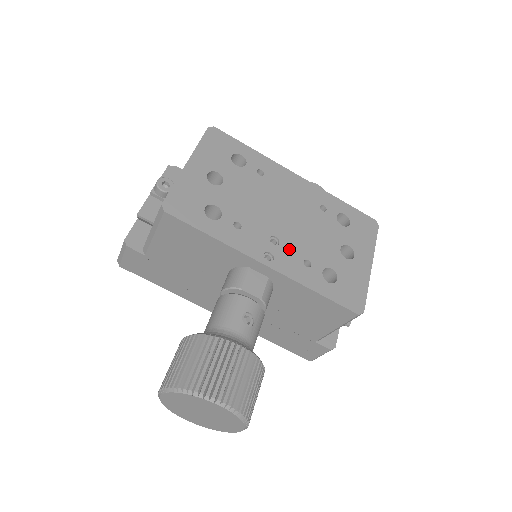
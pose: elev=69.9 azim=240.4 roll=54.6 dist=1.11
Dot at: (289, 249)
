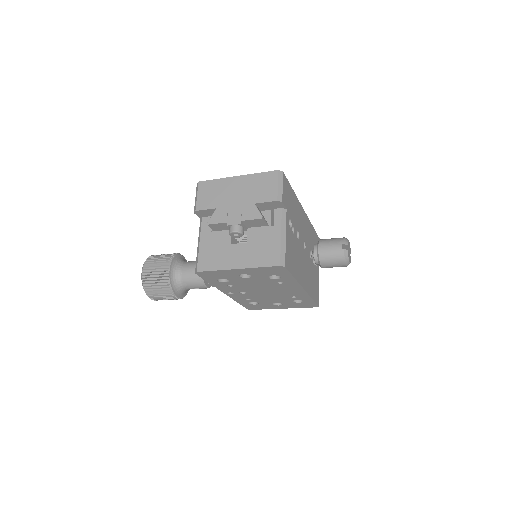
Dot at: (246, 296)
